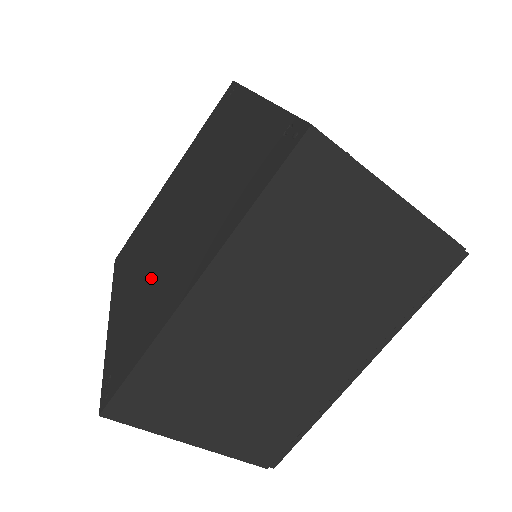
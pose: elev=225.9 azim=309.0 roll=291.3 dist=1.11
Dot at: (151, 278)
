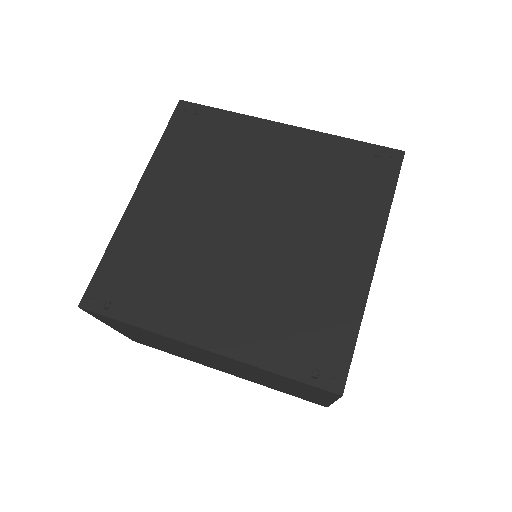
Dot at: (273, 283)
